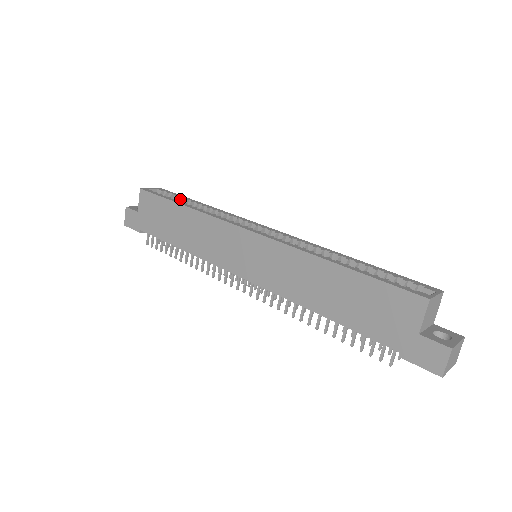
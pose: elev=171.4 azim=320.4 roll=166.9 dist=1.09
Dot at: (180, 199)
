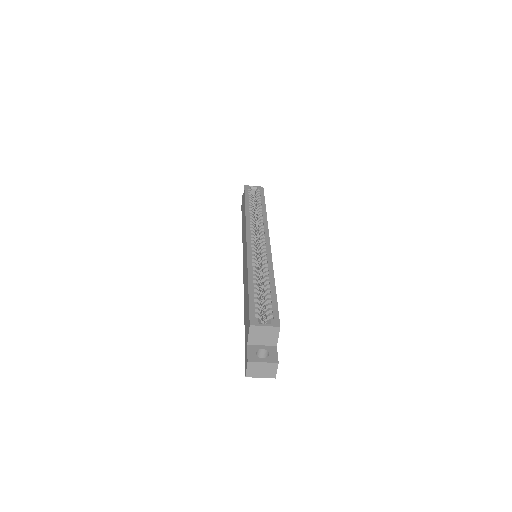
Dot at: (258, 199)
